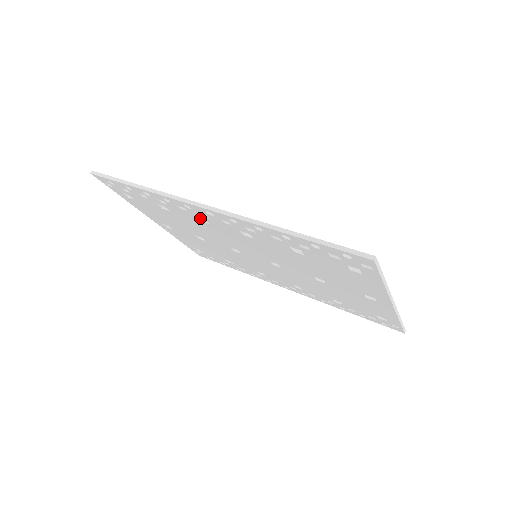
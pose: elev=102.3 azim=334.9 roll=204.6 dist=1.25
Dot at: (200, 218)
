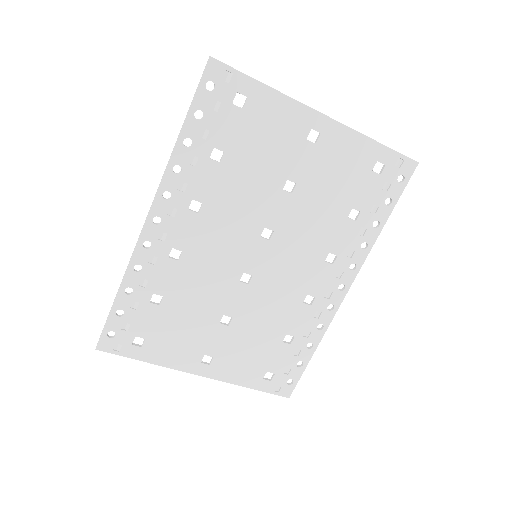
Dot at: (176, 260)
